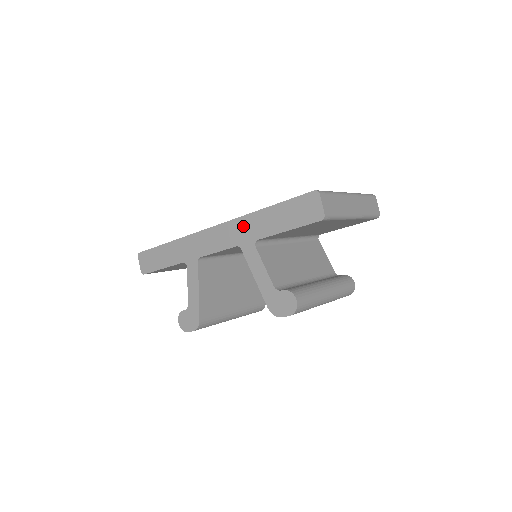
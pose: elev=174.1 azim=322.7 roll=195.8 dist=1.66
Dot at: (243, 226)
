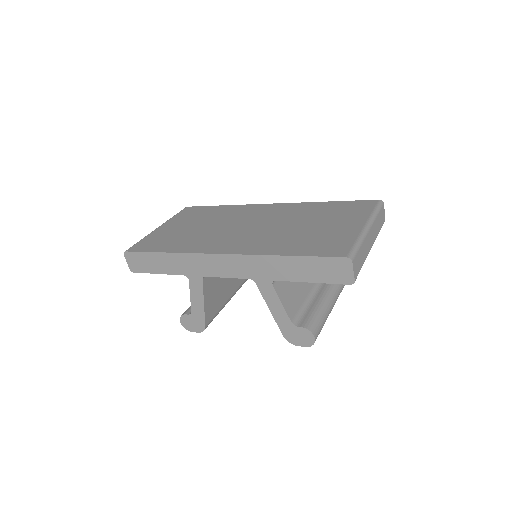
Dot at: (259, 264)
